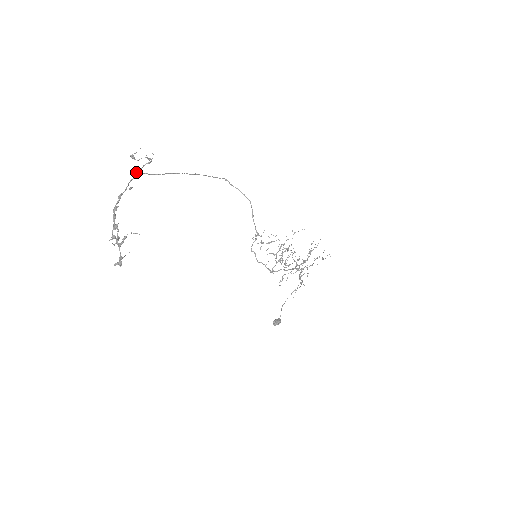
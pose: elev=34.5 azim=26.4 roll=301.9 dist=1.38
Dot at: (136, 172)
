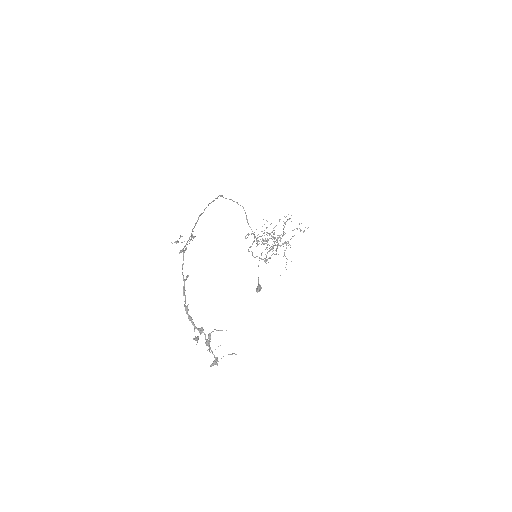
Dot at: (179, 253)
